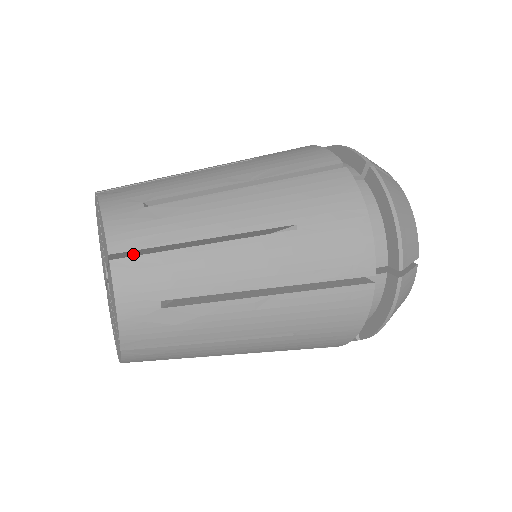
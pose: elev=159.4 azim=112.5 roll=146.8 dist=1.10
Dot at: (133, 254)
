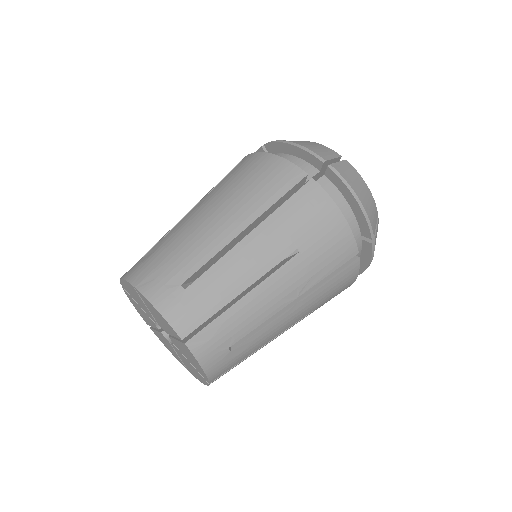
Dot at: occluded
